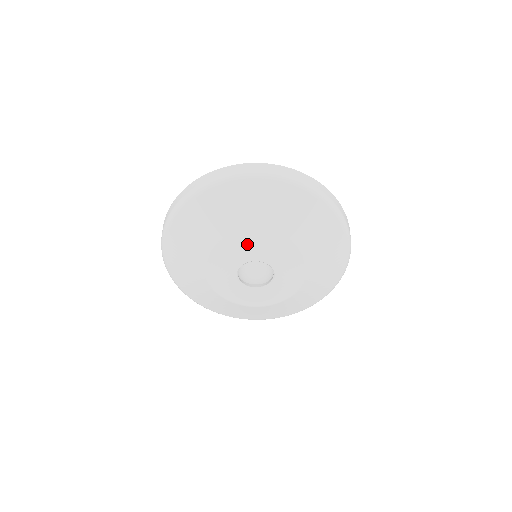
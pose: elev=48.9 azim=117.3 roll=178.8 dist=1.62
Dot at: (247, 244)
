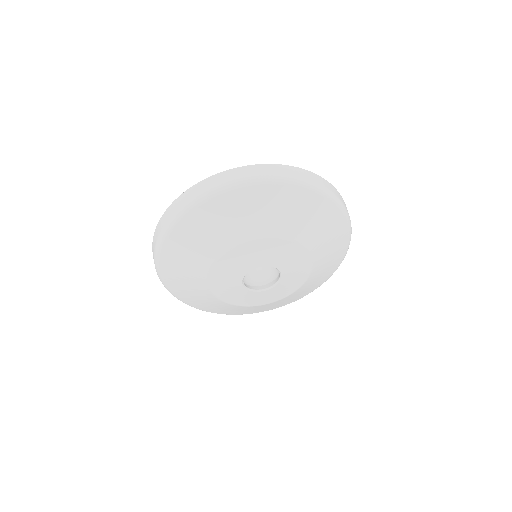
Dot at: (226, 269)
